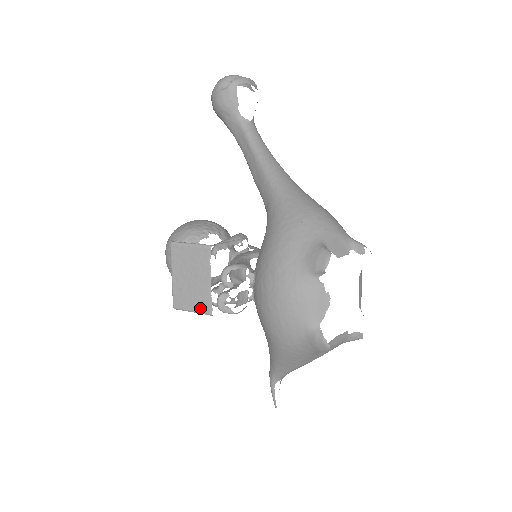
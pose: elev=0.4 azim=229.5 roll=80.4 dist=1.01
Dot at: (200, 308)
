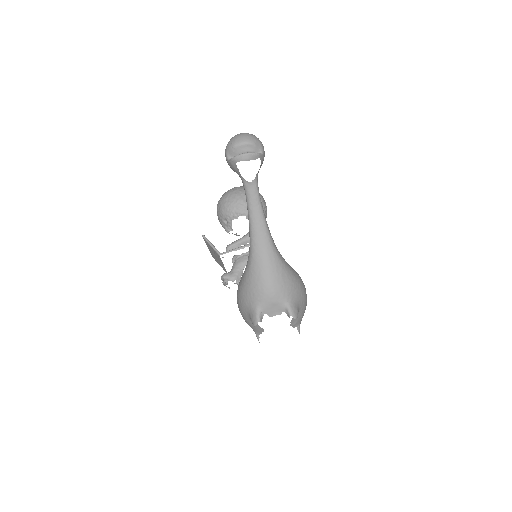
Dot at: (223, 268)
